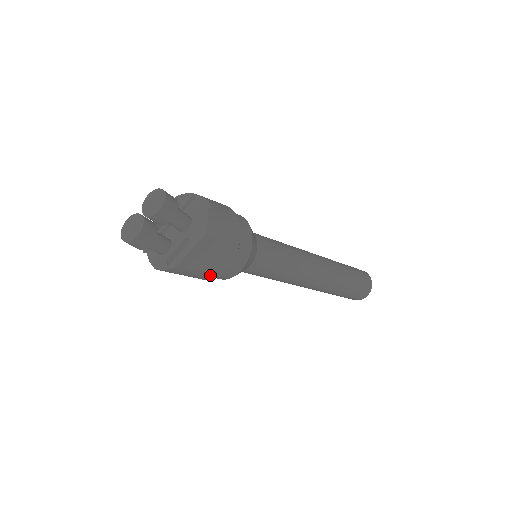
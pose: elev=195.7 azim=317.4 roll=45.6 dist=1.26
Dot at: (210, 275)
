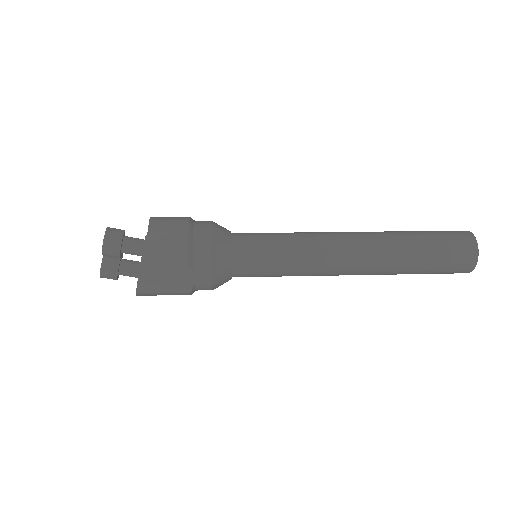
Dot at: (180, 293)
